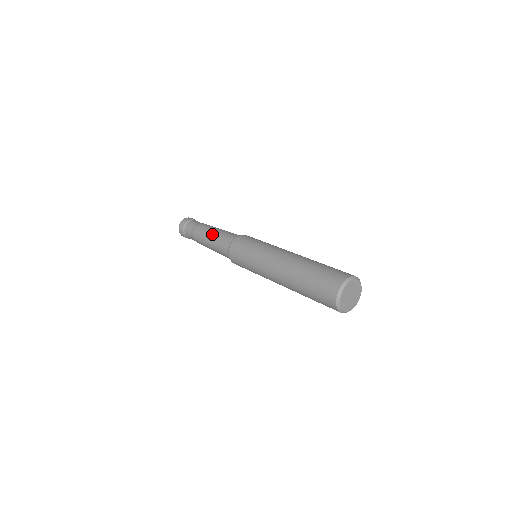
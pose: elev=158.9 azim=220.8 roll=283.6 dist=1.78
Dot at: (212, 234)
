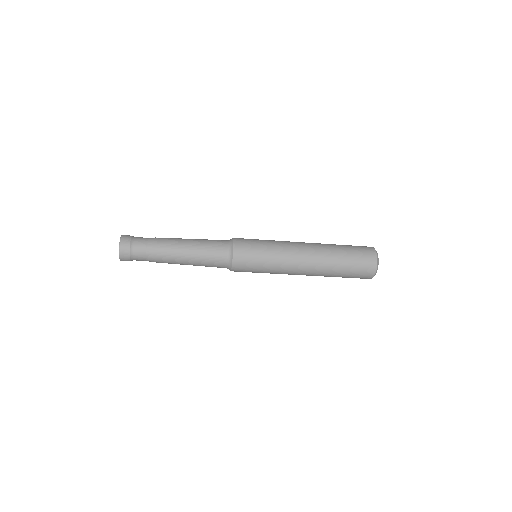
Dot at: (191, 244)
